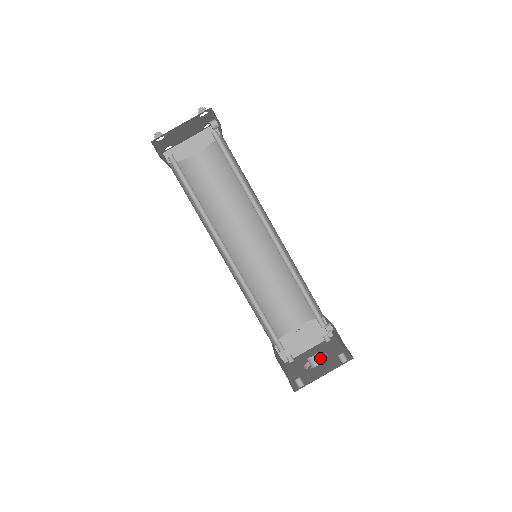
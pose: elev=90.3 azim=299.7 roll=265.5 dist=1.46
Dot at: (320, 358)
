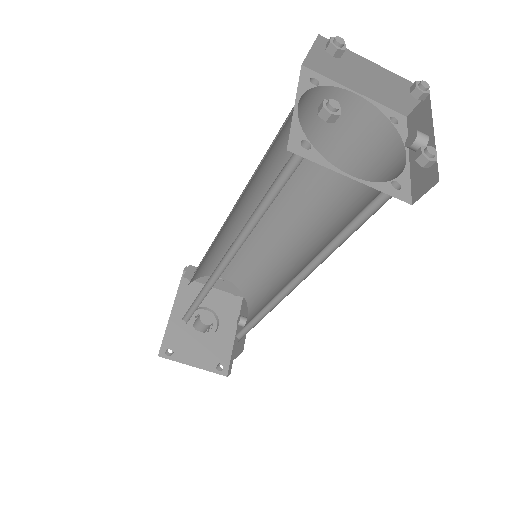
Dot at: (209, 326)
